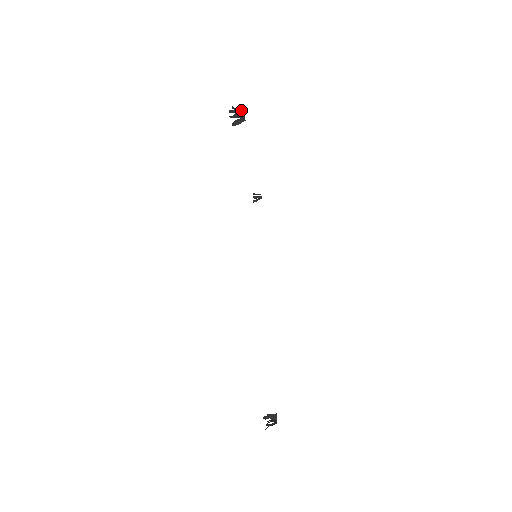
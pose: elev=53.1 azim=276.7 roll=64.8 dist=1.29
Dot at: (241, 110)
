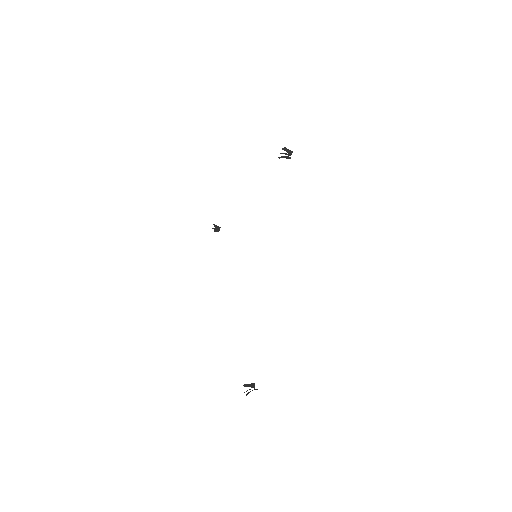
Dot at: (291, 151)
